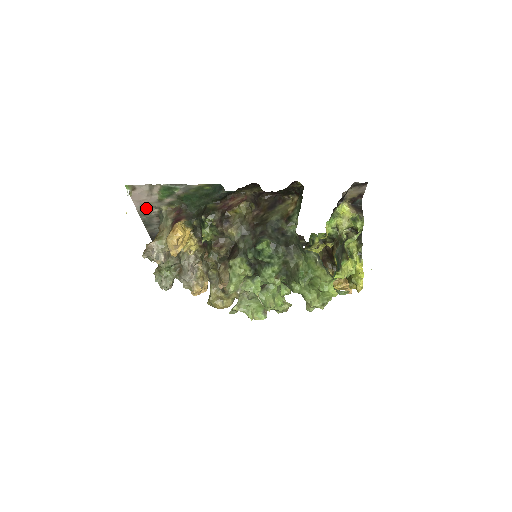
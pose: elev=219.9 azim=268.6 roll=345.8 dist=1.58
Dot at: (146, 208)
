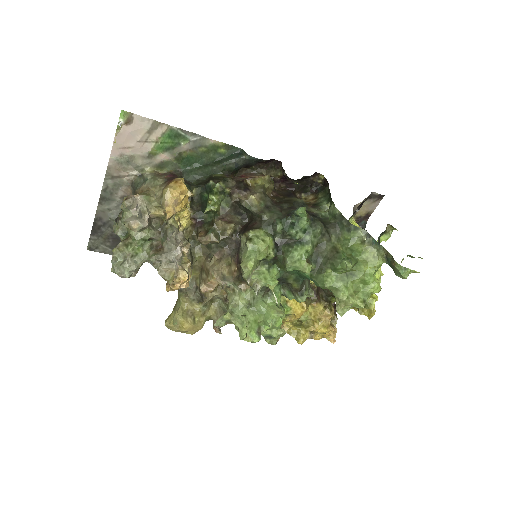
Dot at: (123, 164)
